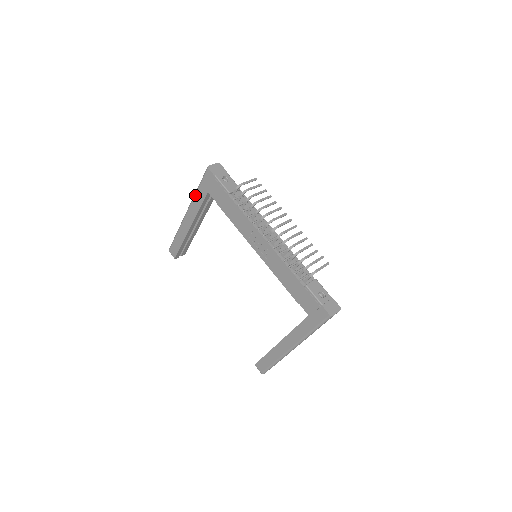
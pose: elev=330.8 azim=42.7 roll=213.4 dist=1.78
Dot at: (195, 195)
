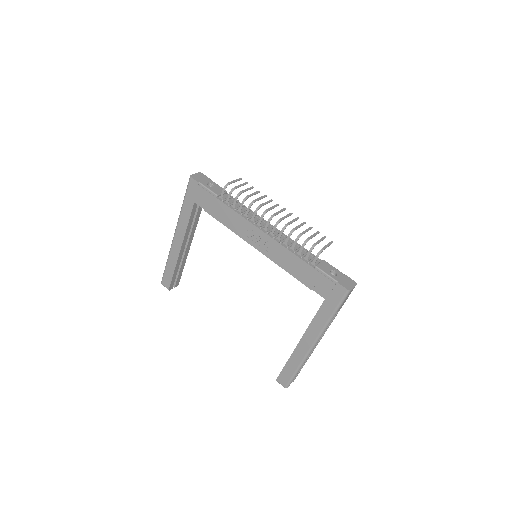
Dot at: (181, 211)
